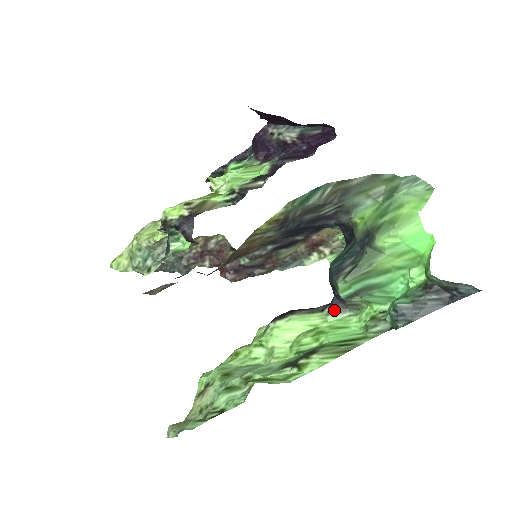
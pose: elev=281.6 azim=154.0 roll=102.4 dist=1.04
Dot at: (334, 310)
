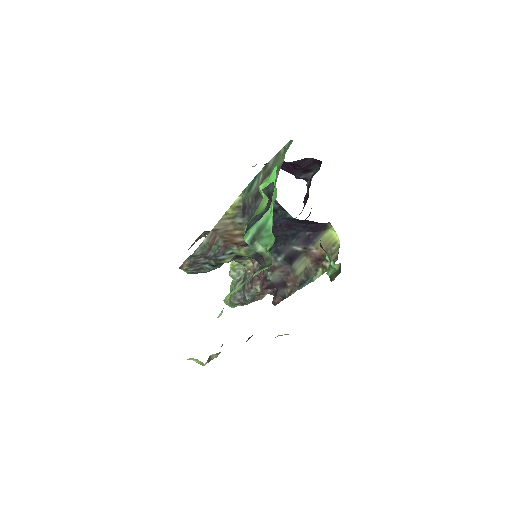
Dot at: (259, 269)
